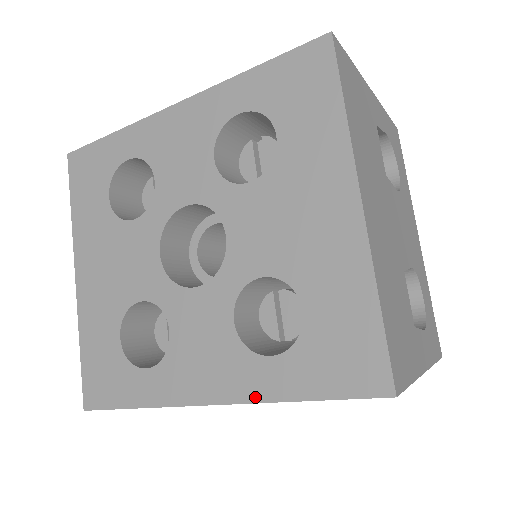
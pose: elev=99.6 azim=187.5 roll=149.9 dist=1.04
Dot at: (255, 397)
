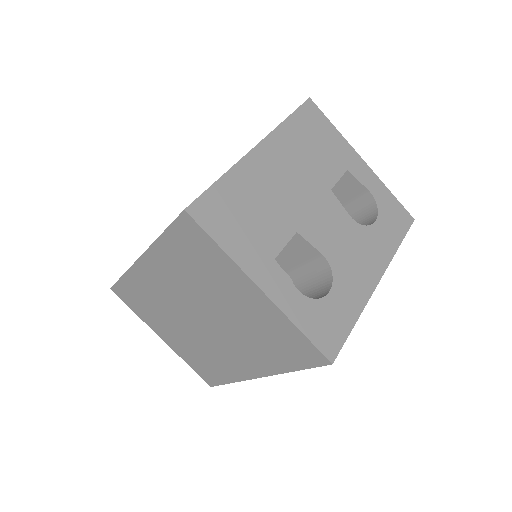
Dot at: occluded
